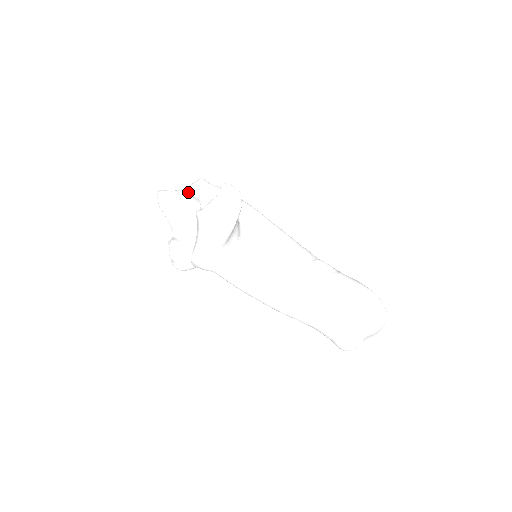
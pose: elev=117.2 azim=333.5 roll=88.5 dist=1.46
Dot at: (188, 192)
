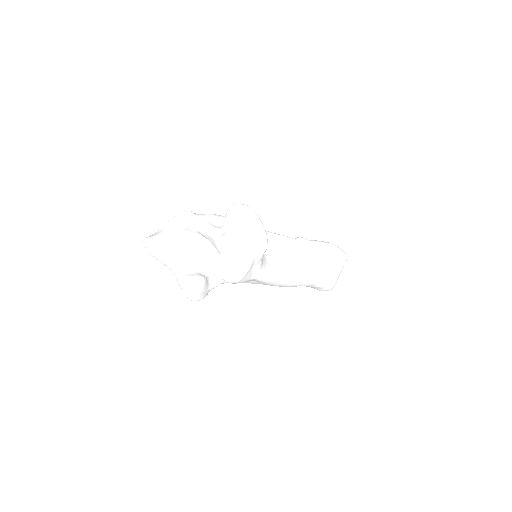
Dot at: (184, 228)
